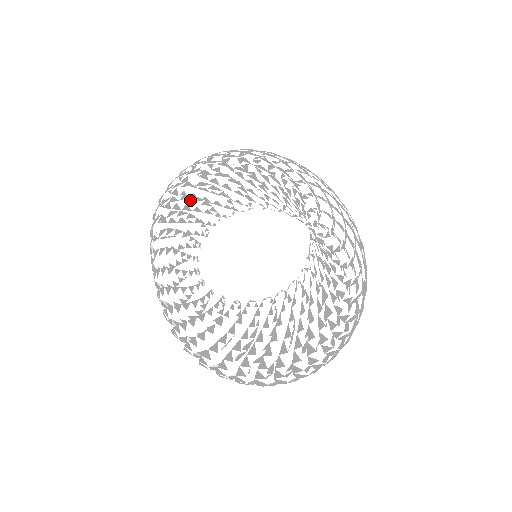
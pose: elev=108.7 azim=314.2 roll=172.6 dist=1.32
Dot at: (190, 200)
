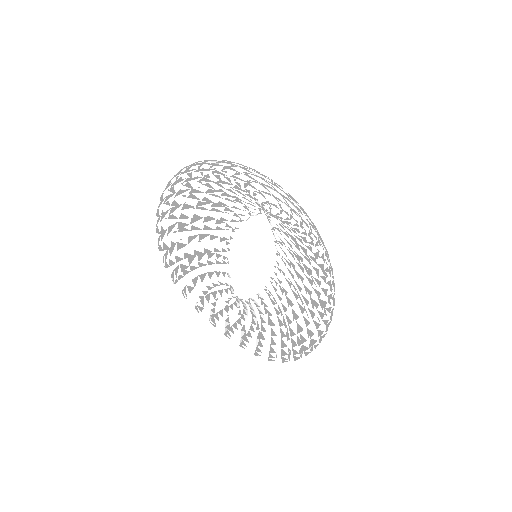
Dot at: (202, 222)
